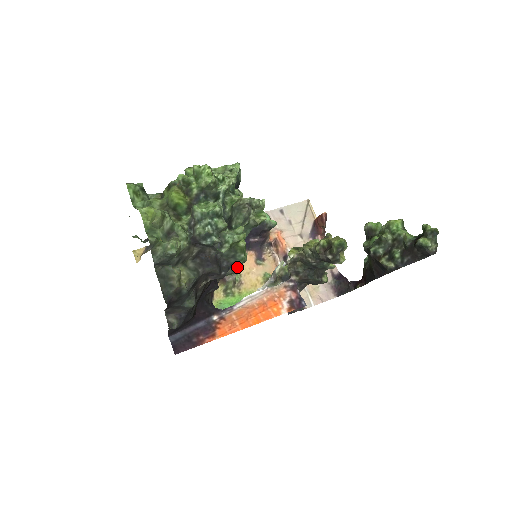
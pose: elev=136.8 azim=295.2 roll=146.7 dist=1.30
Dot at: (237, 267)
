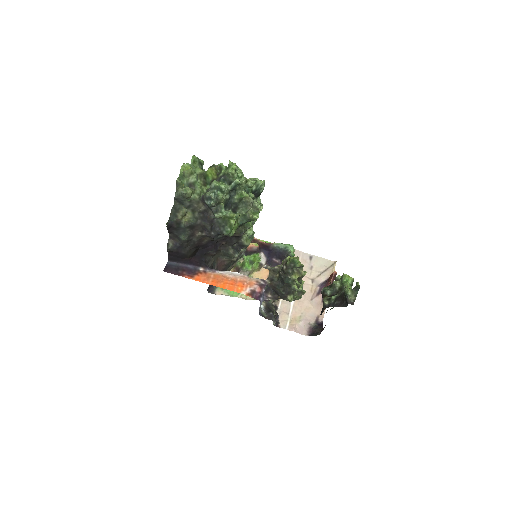
Dot at: (238, 253)
